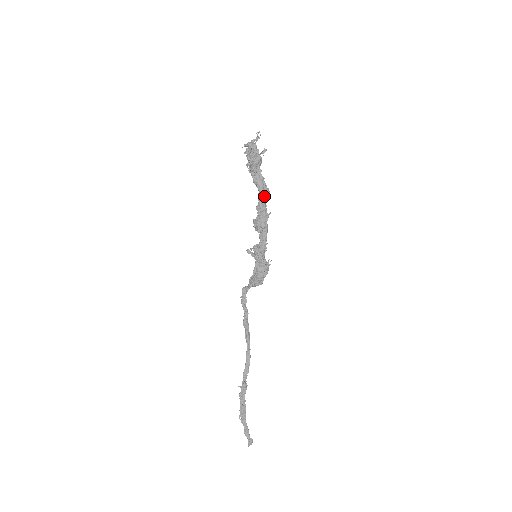
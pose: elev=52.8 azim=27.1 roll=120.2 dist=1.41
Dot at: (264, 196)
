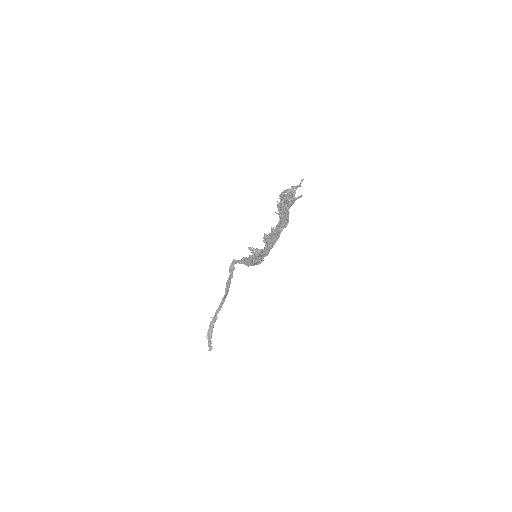
Dot at: (283, 226)
